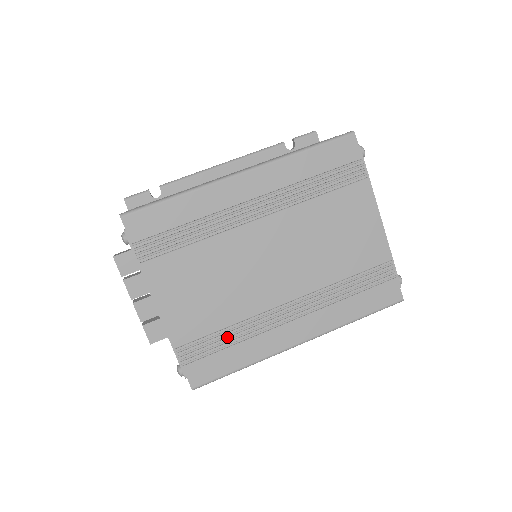
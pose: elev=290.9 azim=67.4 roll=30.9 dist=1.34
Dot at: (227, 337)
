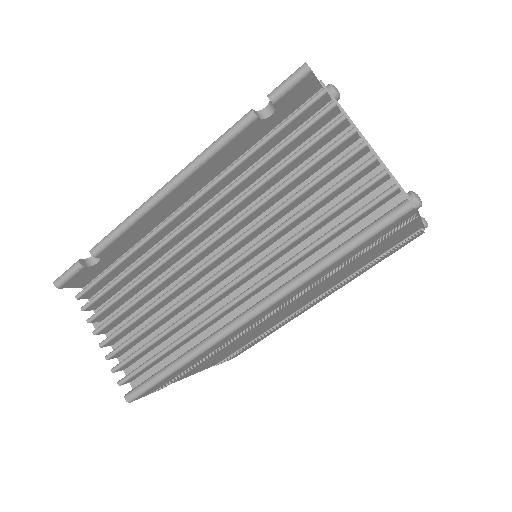
Dot at: (258, 339)
